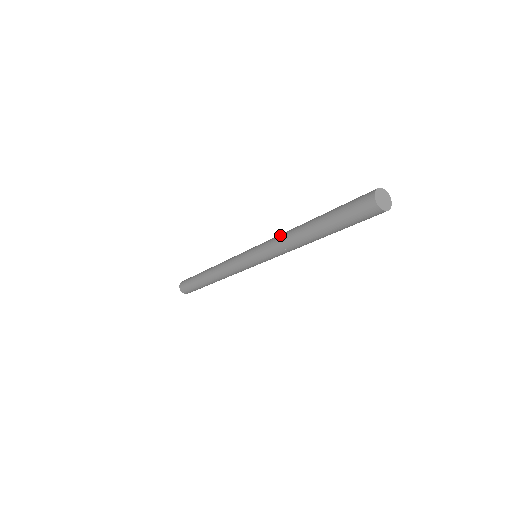
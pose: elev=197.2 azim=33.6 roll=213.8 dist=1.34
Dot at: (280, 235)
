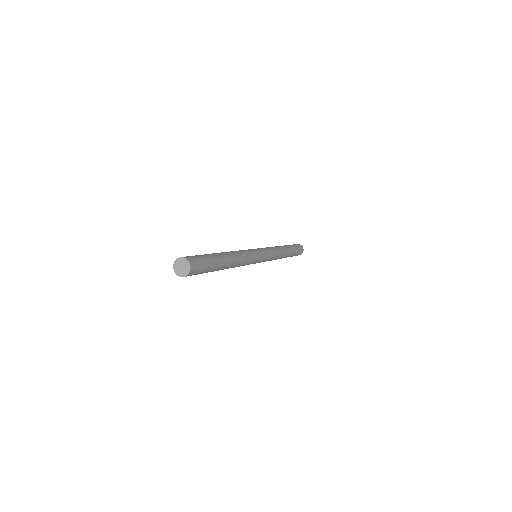
Dot at: occluded
